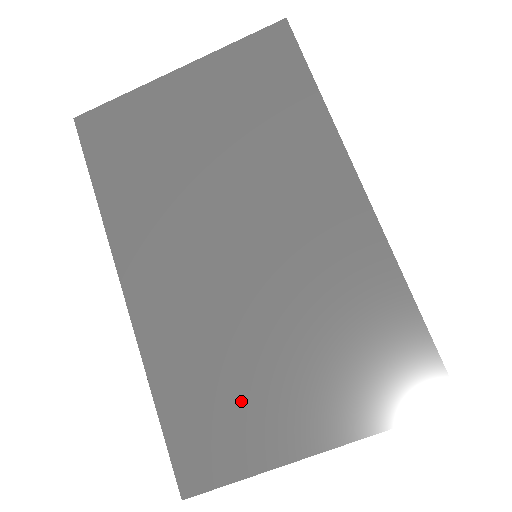
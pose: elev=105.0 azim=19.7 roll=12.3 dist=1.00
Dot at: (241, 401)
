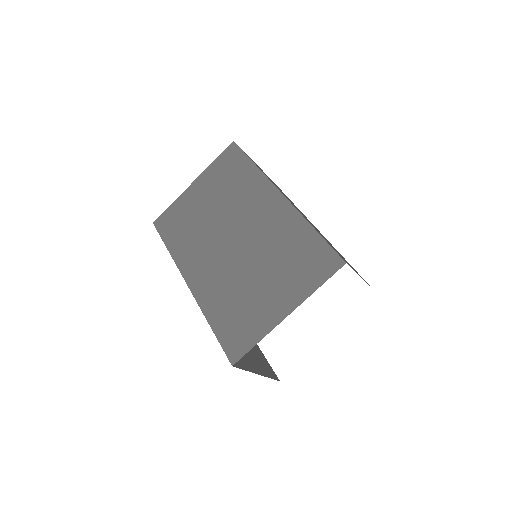
Dot at: (249, 308)
